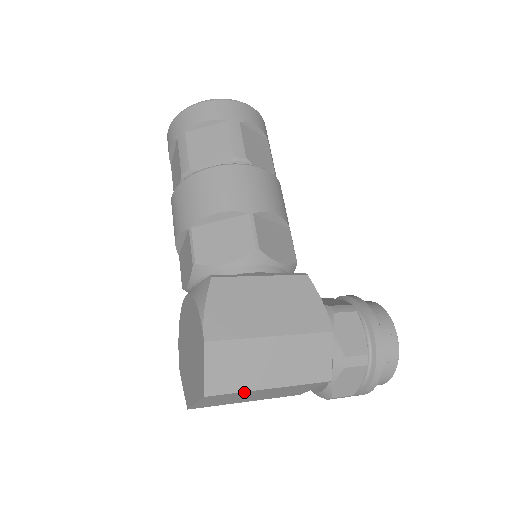
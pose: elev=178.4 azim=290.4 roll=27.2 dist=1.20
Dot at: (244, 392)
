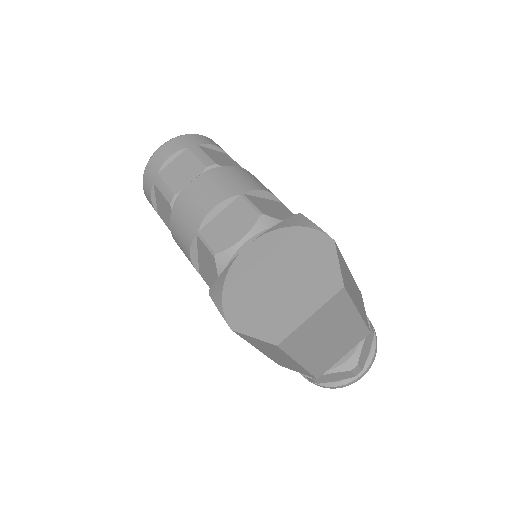
Dot at: (350, 305)
